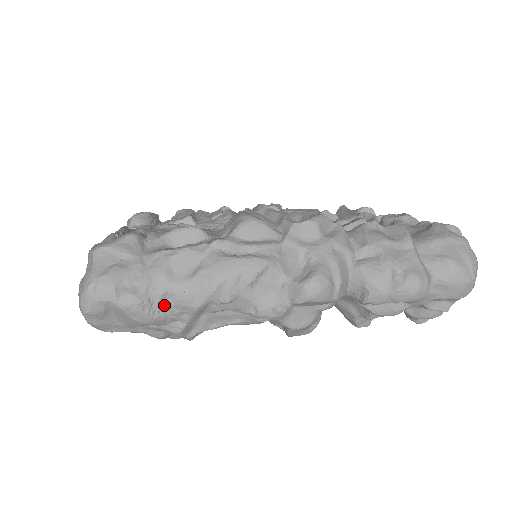
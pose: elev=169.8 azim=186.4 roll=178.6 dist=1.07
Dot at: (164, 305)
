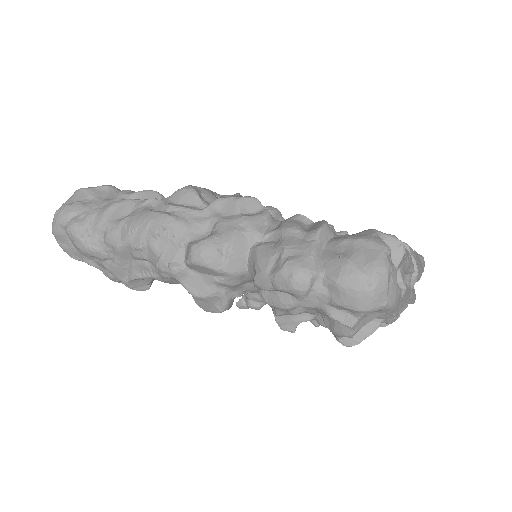
Dot at: (98, 240)
